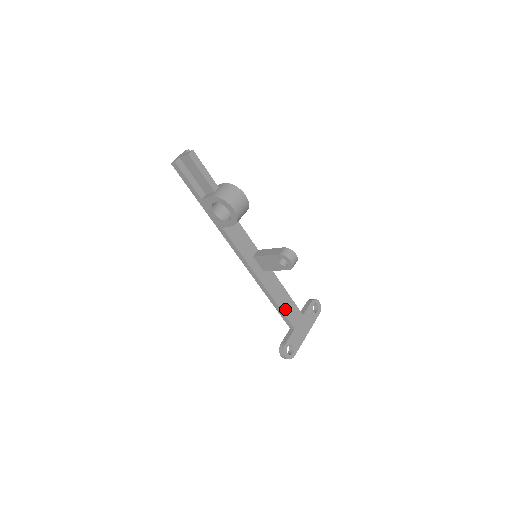
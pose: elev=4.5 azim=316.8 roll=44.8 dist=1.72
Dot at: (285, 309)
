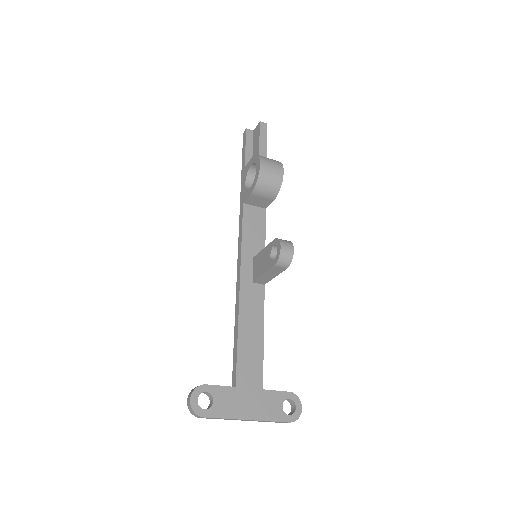
Dot at: (244, 349)
